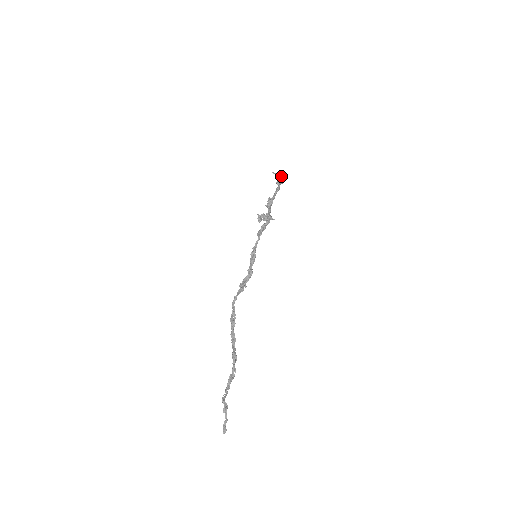
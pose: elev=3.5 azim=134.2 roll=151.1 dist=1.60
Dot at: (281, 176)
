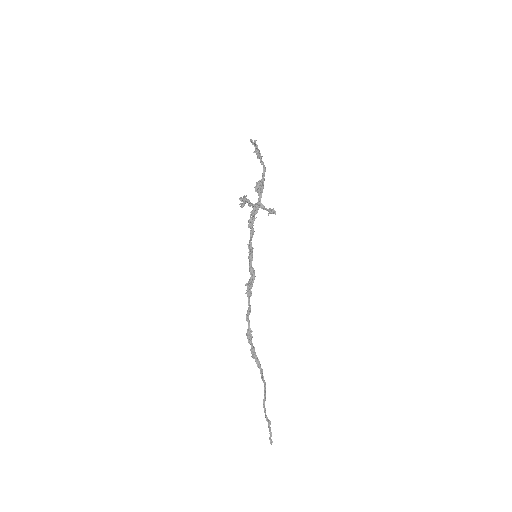
Dot at: (255, 143)
